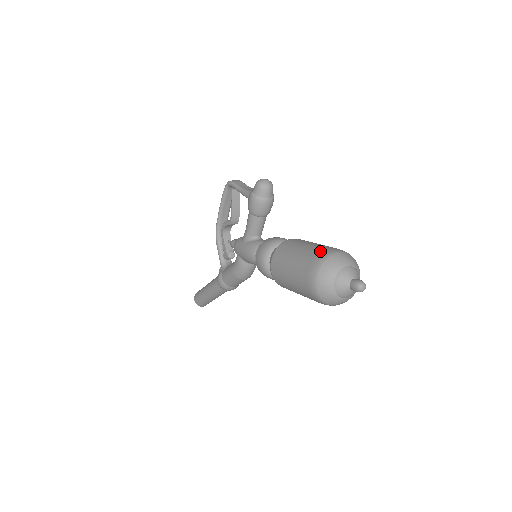
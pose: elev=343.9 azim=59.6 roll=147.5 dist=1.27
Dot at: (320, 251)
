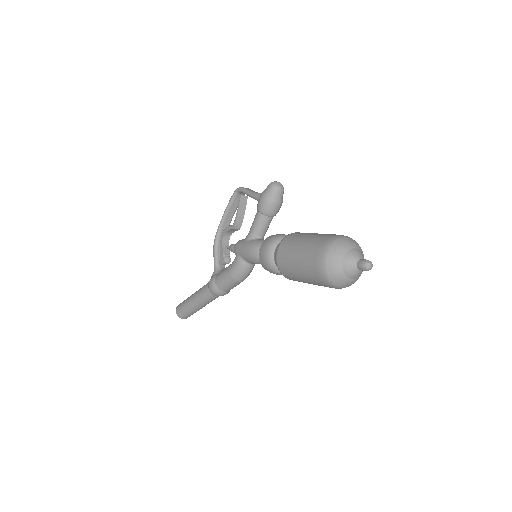
Dot at: (330, 235)
